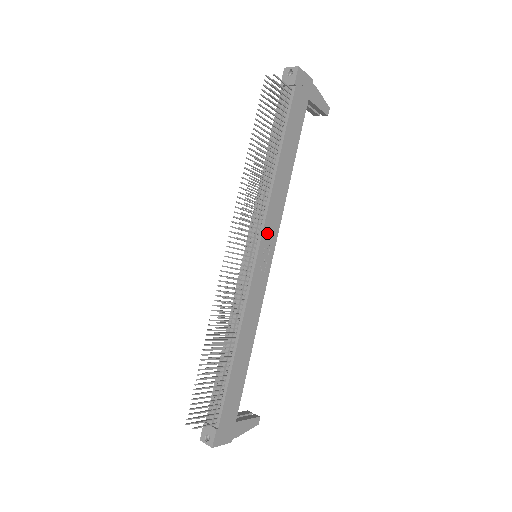
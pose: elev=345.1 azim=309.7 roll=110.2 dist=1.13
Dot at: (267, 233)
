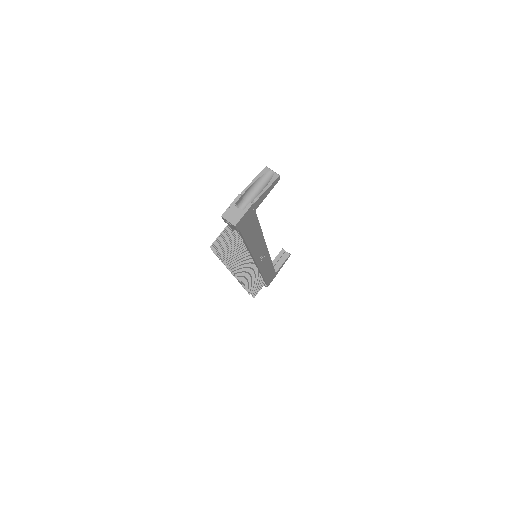
Dot at: (258, 256)
